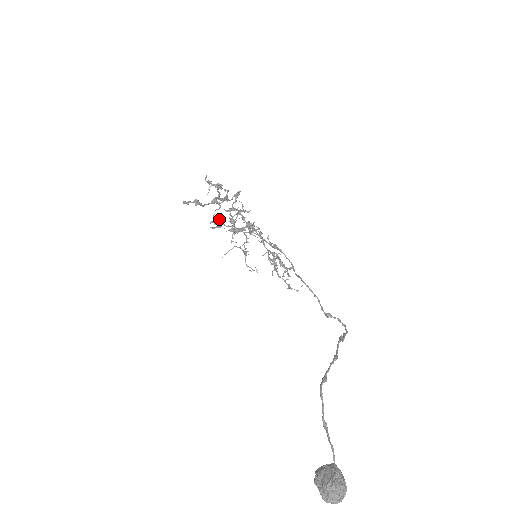
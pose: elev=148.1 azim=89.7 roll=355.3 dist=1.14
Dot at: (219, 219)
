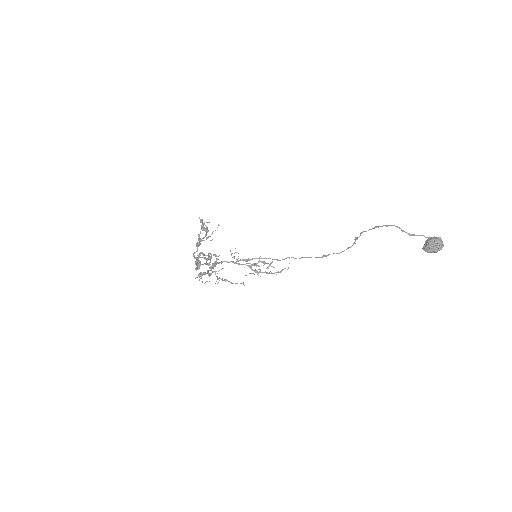
Dot at: (198, 261)
